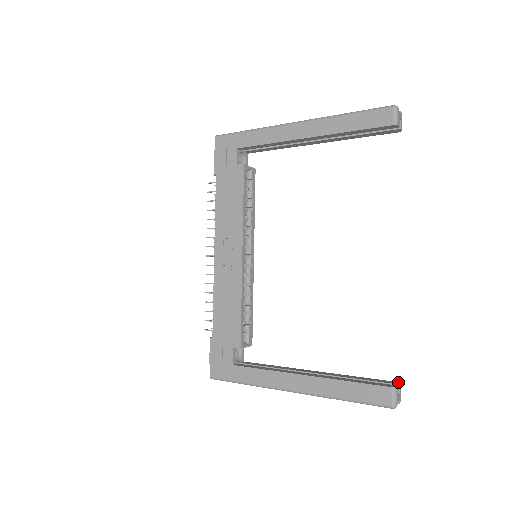
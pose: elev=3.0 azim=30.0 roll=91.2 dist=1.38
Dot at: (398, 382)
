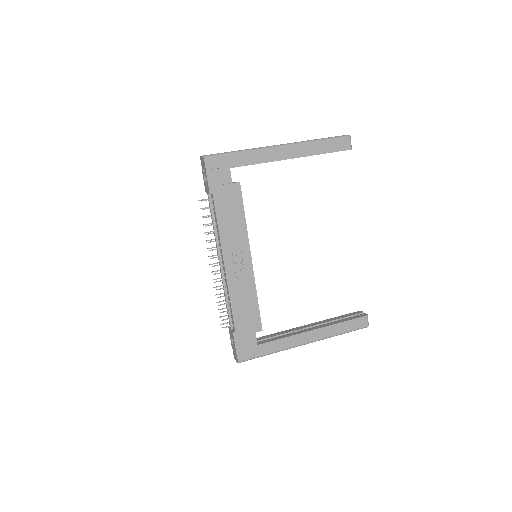
Dot at: (359, 311)
